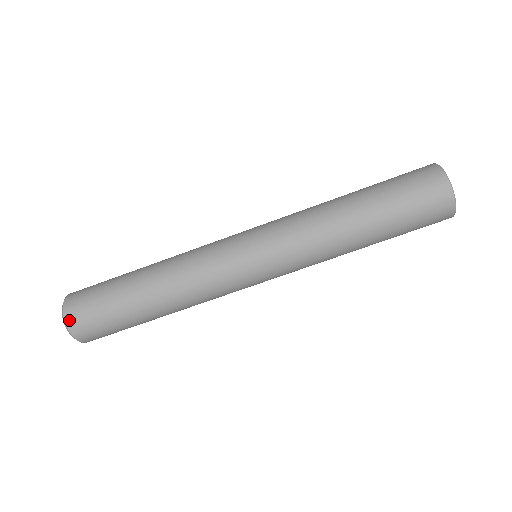
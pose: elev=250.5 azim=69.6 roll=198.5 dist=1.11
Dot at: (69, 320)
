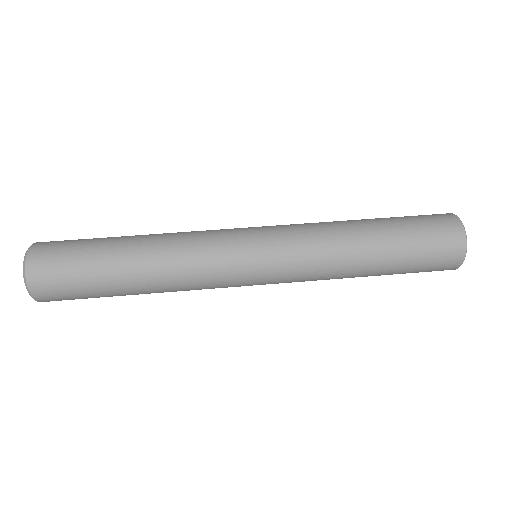
Dot at: (42, 242)
